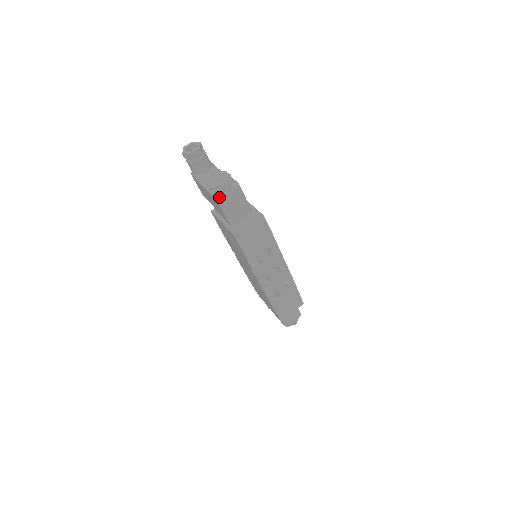
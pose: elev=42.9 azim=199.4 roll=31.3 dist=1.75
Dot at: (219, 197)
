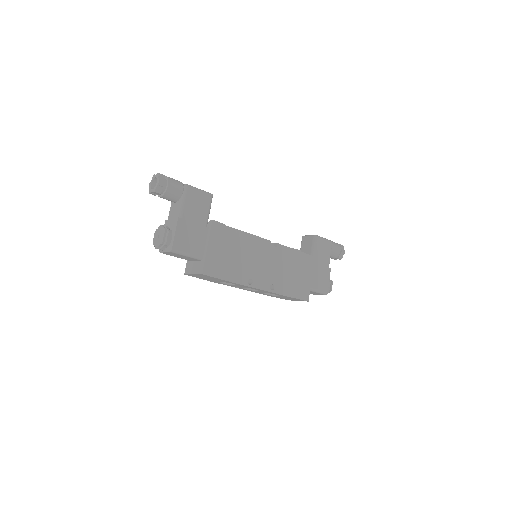
Dot at: (160, 251)
